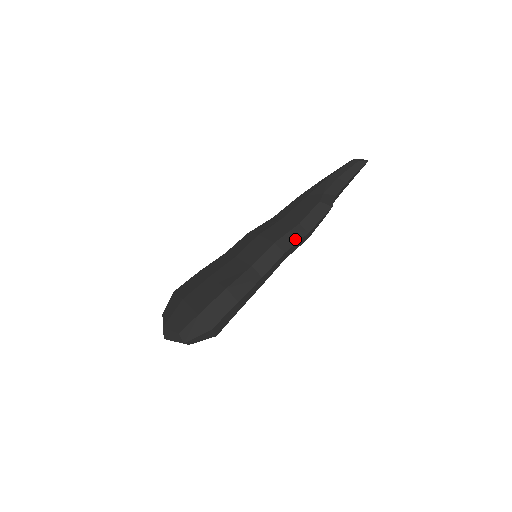
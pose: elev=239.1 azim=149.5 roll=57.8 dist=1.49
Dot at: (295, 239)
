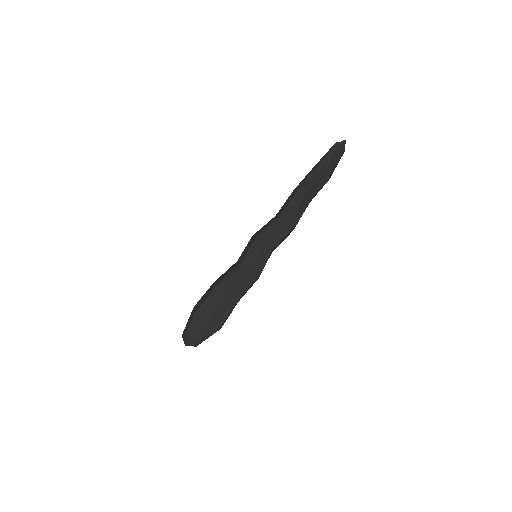
Dot at: (276, 228)
